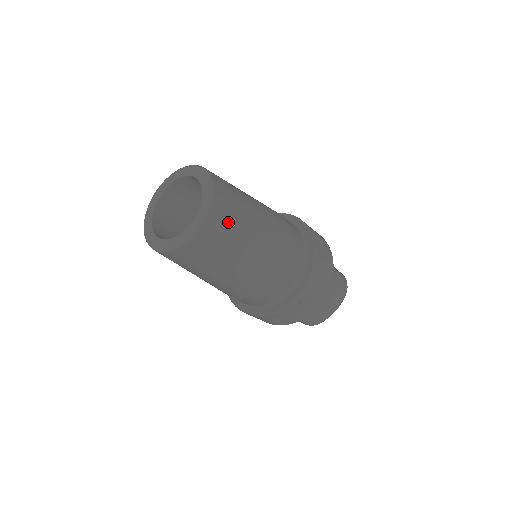
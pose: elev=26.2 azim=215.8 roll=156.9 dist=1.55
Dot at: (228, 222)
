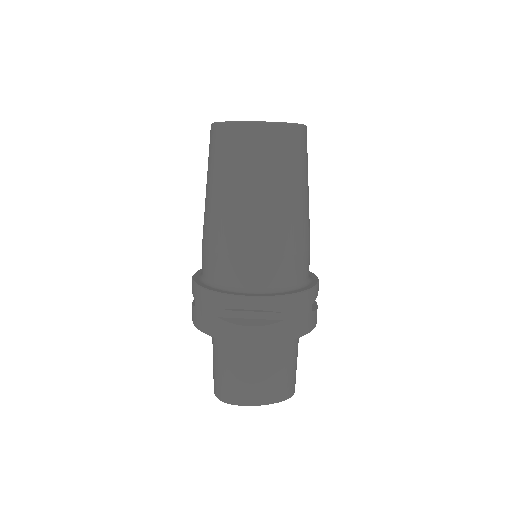
Dot at: (292, 153)
